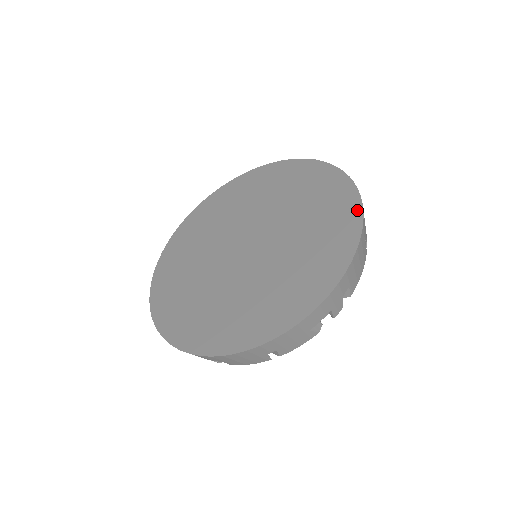
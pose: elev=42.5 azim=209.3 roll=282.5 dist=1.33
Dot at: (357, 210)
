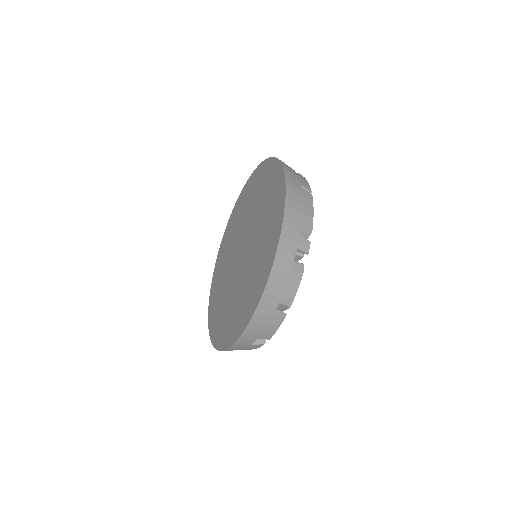
Dot at: (281, 172)
